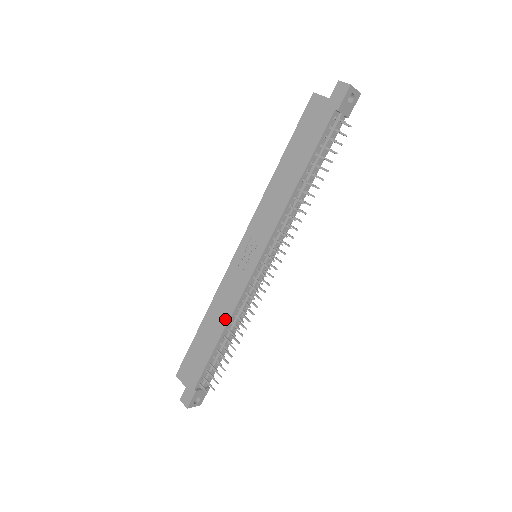
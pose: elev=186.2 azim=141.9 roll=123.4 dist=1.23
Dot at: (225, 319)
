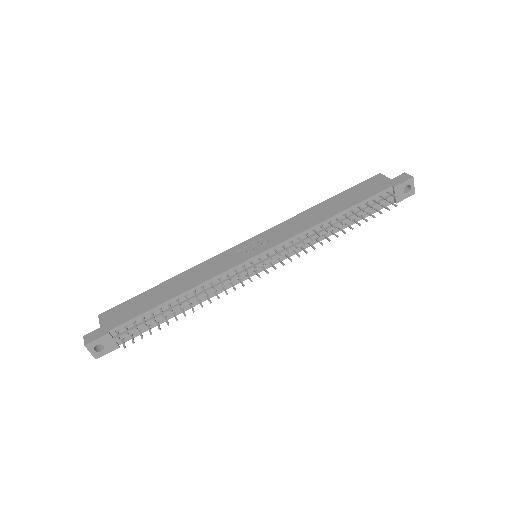
Dot at: (191, 285)
